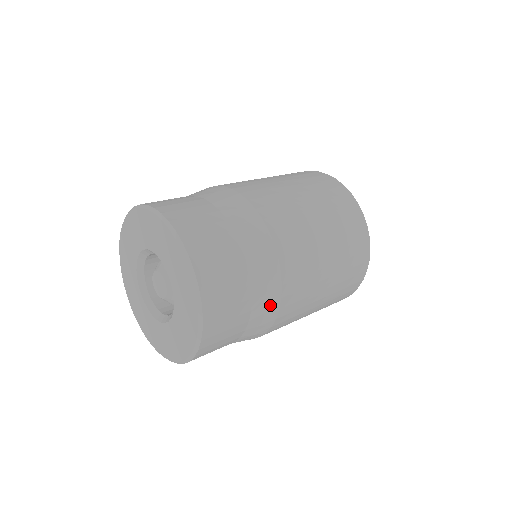
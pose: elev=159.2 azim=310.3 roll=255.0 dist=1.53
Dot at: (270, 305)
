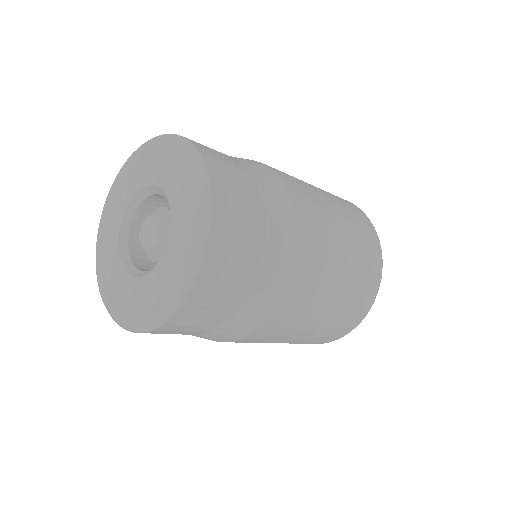
Dot at: (283, 202)
